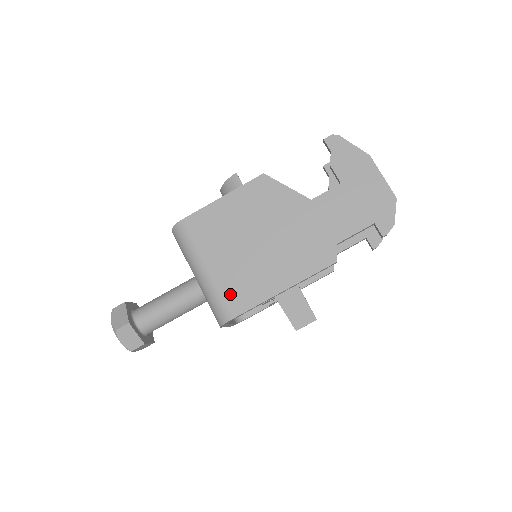
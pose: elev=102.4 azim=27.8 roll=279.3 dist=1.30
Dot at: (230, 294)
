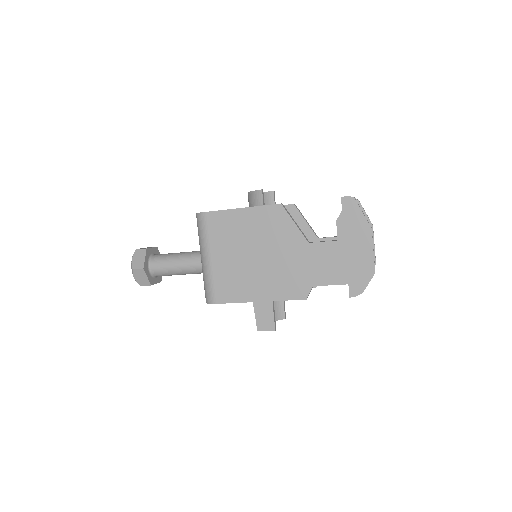
Dot at: (220, 285)
